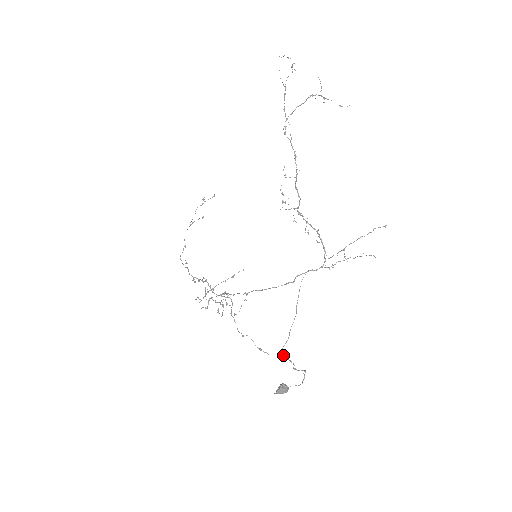
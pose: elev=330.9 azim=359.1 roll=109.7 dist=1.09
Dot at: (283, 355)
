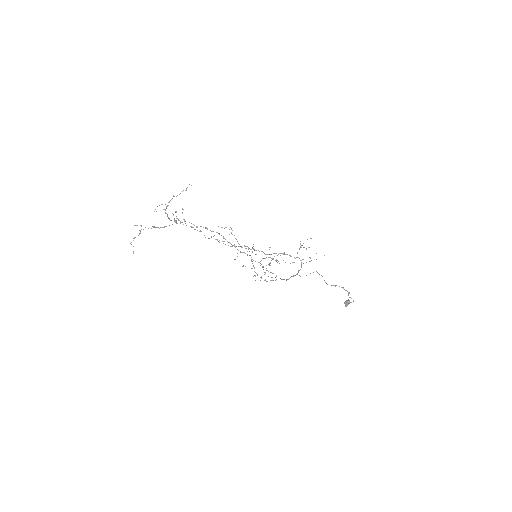
Dot at: occluded
